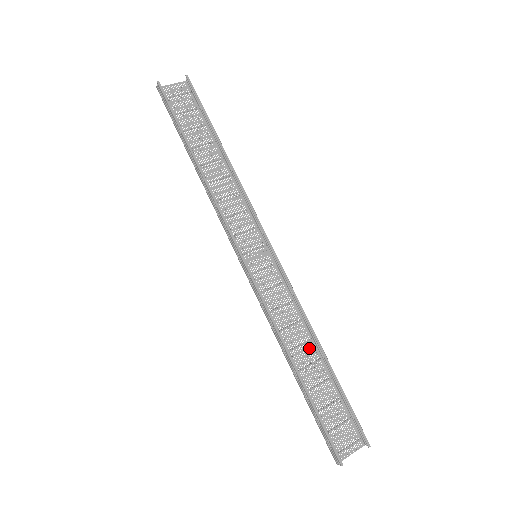
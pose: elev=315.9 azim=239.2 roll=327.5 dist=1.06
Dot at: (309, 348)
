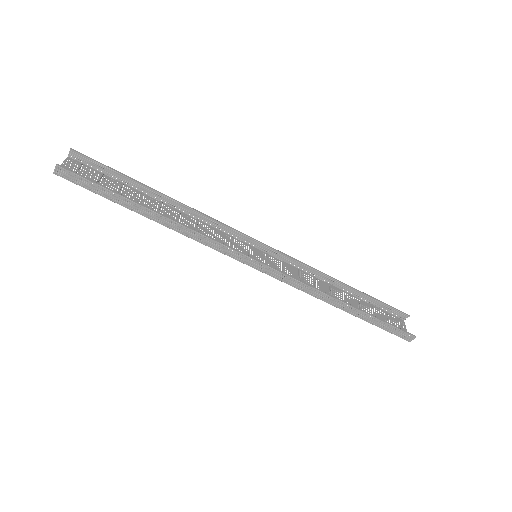
Dot at: (334, 291)
